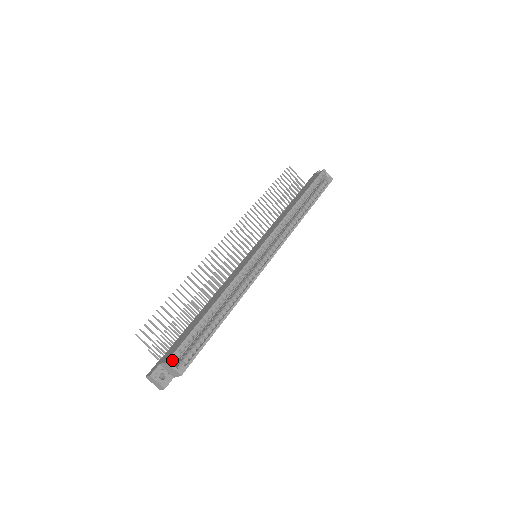
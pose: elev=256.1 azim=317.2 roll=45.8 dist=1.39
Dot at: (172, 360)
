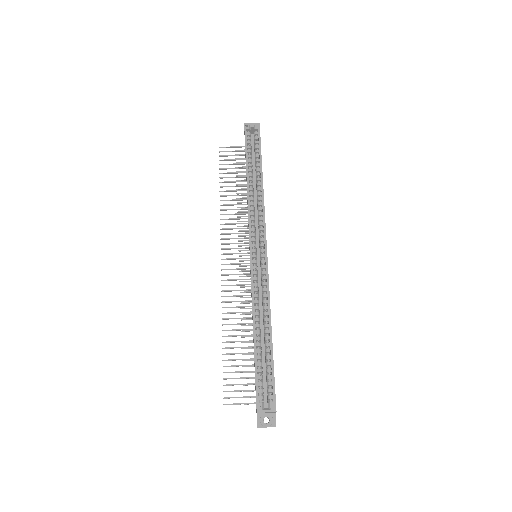
Dot at: (260, 407)
